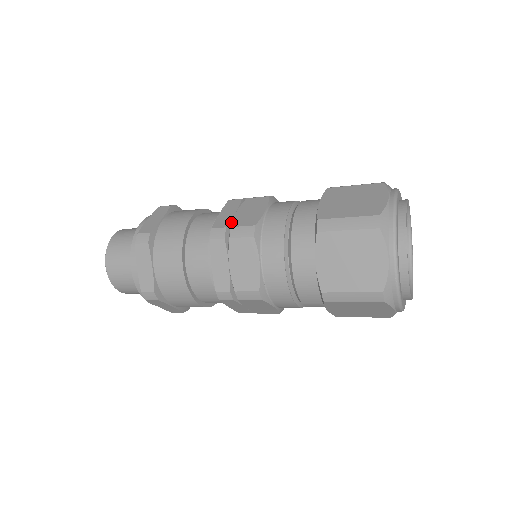
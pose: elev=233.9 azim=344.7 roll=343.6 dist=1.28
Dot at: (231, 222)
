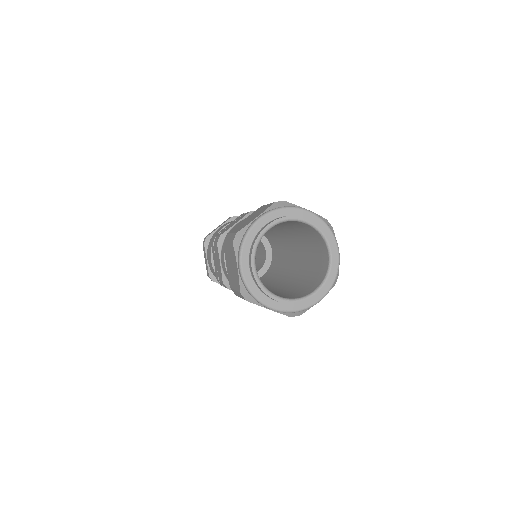
Dot at: occluded
